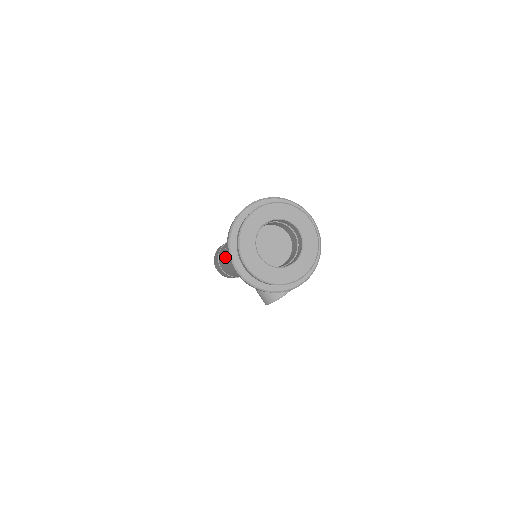
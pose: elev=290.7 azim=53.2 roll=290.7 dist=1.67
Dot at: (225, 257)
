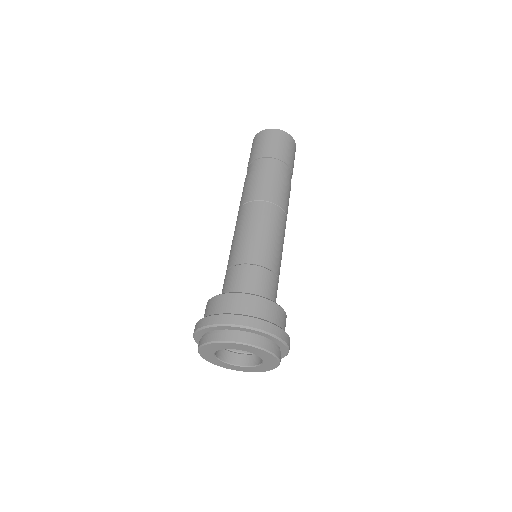
Dot at: (240, 211)
